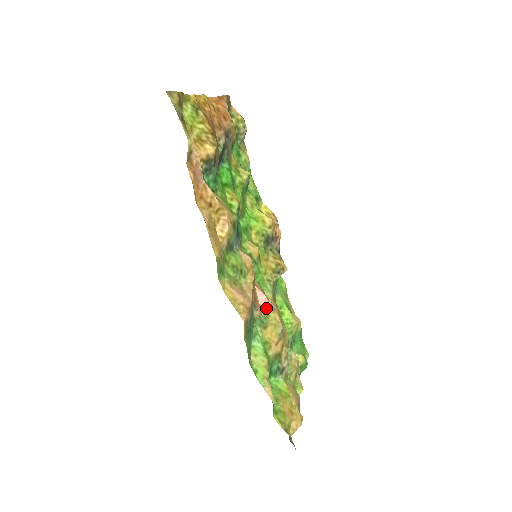
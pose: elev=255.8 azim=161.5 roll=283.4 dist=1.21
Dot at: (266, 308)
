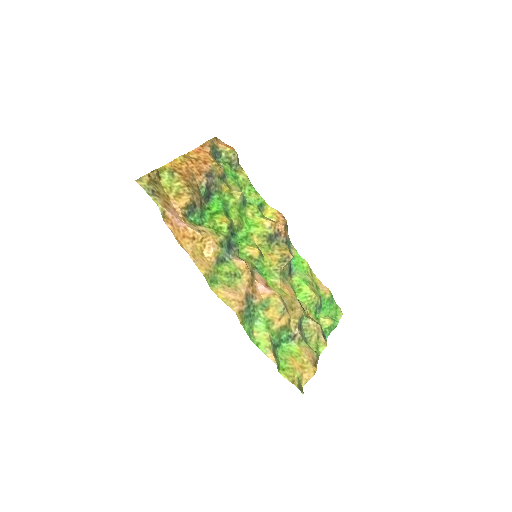
Dot at: (266, 295)
